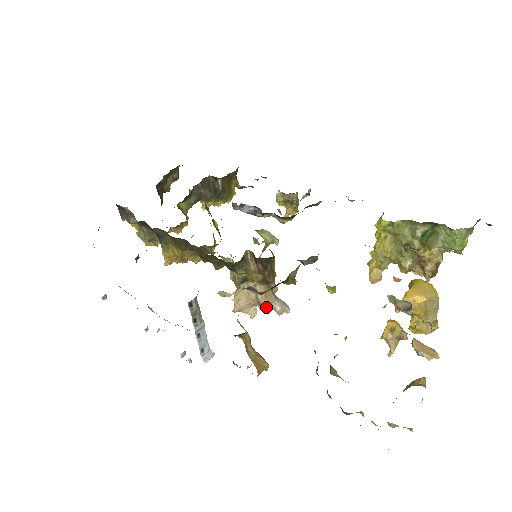
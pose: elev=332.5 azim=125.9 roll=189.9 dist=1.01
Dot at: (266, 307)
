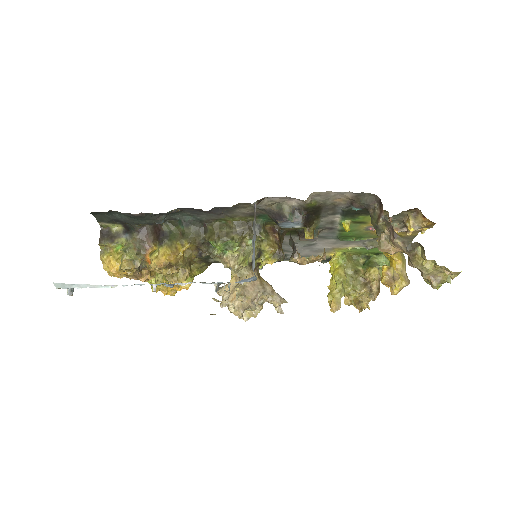
Dot at: (270, 293)
